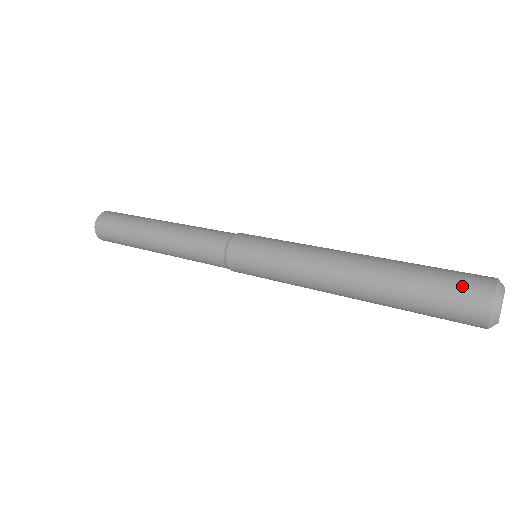
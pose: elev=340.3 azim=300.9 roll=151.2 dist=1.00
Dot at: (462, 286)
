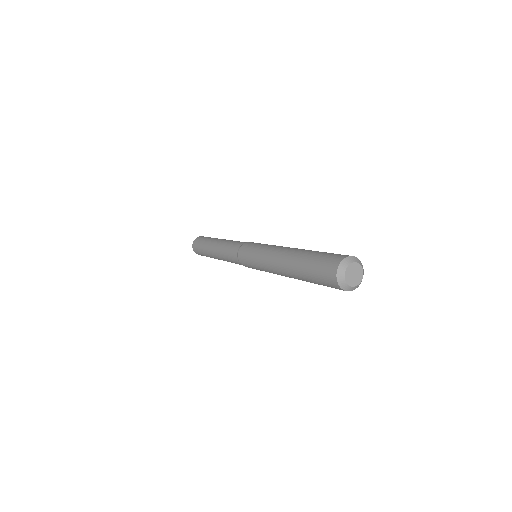
Dot at: (328, 259)
